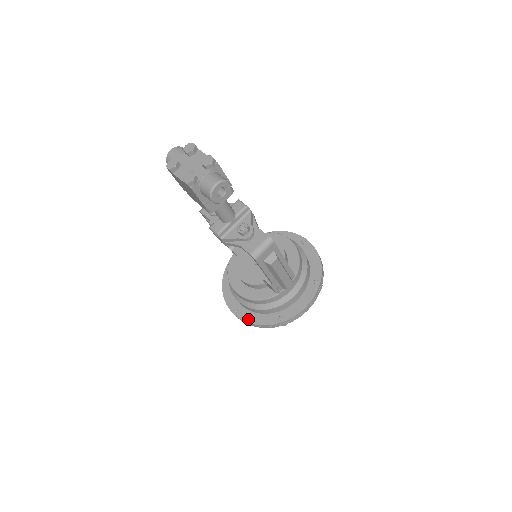
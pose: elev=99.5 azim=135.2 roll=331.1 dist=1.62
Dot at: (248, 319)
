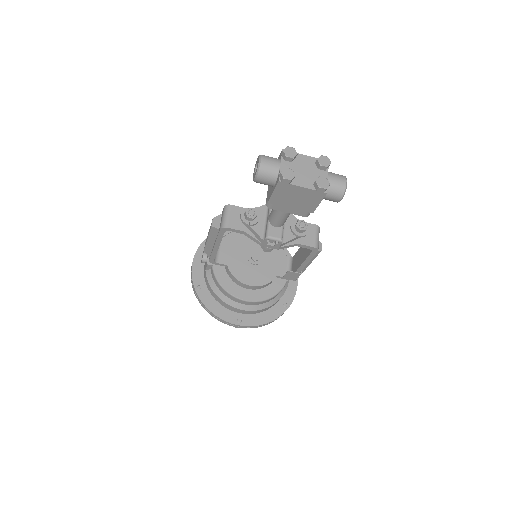
Dot at: (258, 322)
